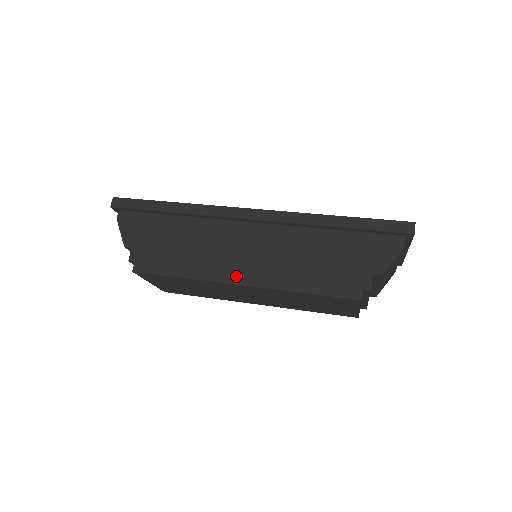
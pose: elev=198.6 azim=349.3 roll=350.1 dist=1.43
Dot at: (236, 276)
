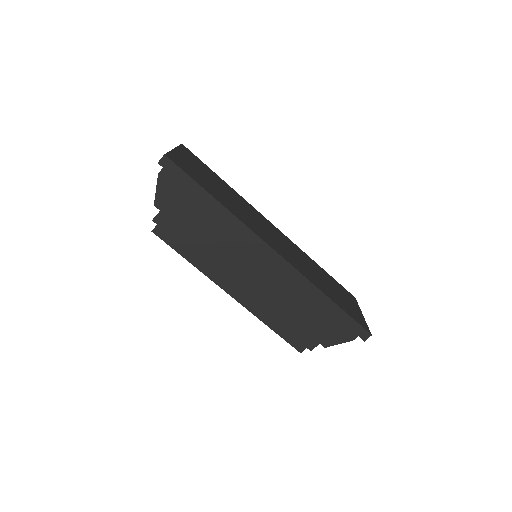
Dot at: (231, 288)
